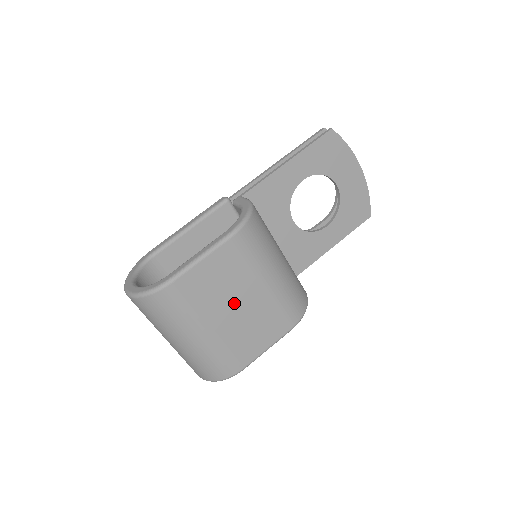
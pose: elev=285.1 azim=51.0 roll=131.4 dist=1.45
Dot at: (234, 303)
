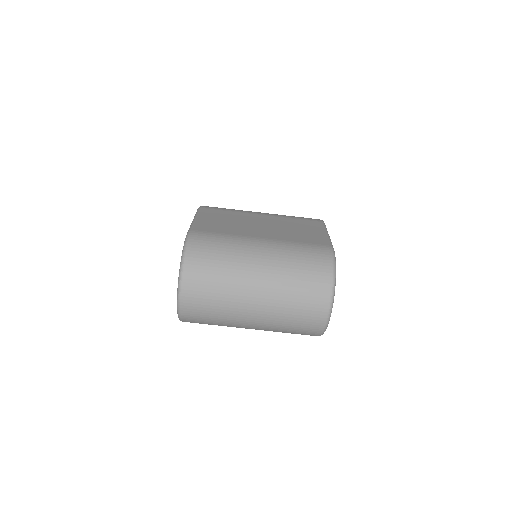
Dot at: (255, 225)
